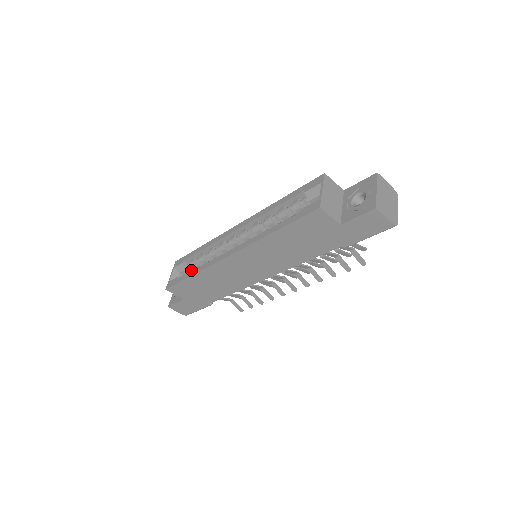
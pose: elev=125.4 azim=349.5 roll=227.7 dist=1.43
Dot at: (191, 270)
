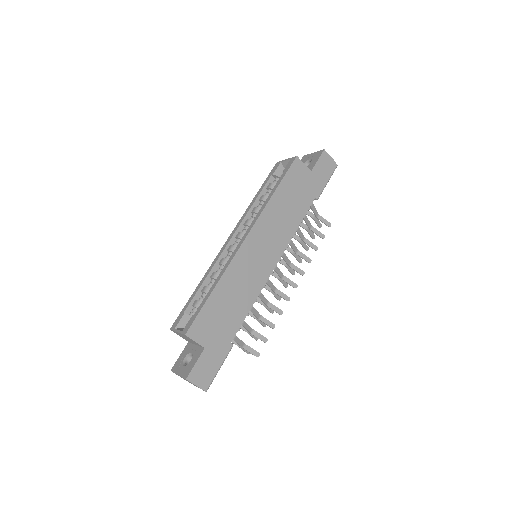
Dot at: occluded
